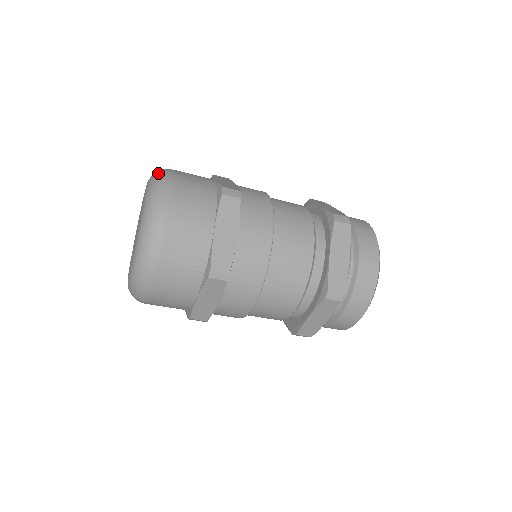
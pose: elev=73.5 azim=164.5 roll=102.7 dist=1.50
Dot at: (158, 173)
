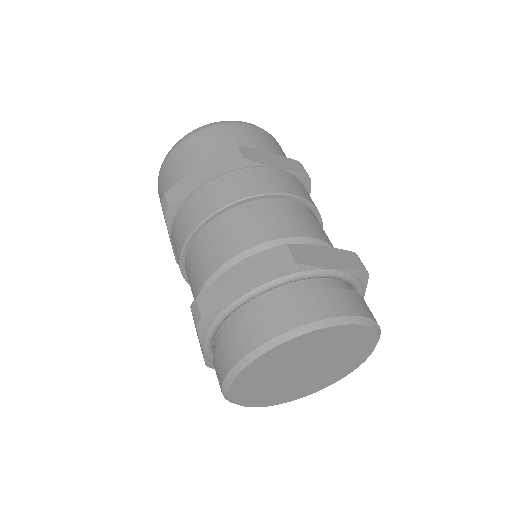
Dot at: occluded
